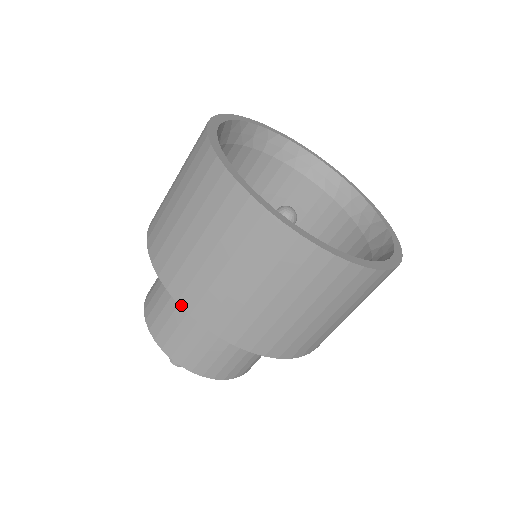
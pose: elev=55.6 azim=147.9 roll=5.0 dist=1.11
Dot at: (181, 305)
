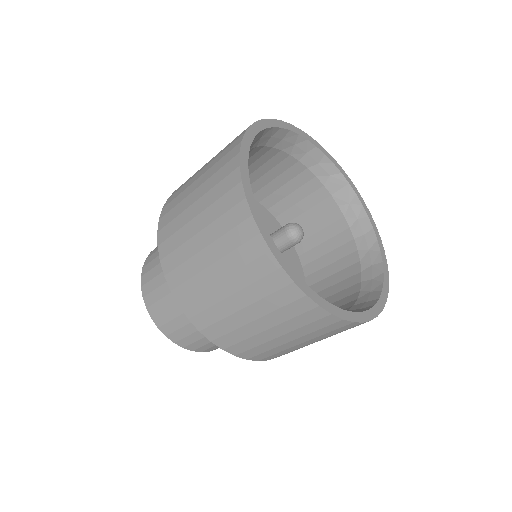
Dot at: occluded
